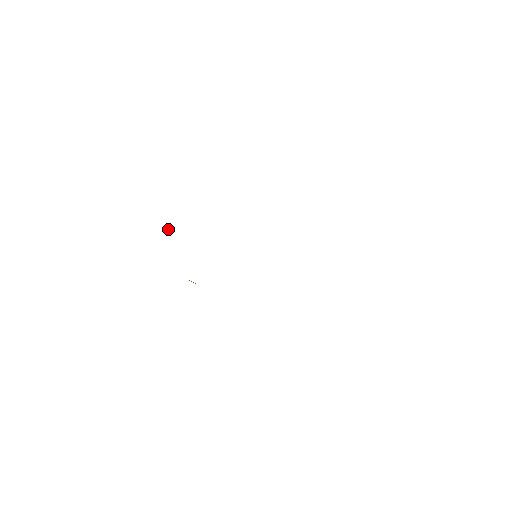
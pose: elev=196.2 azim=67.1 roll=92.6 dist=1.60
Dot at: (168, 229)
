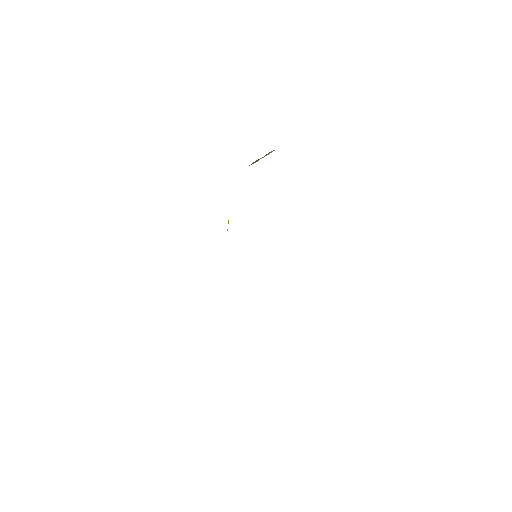
Dot at: (258, 160)
